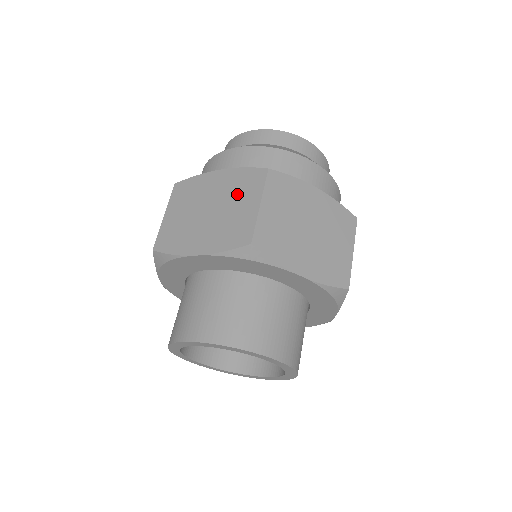
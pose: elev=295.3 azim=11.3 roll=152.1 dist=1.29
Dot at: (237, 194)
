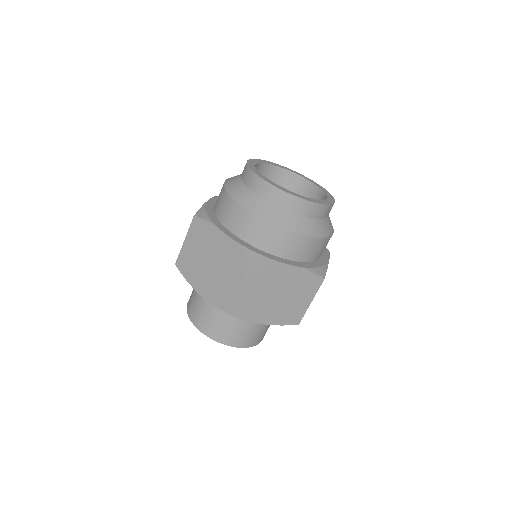
Dot at: (299, 290)
